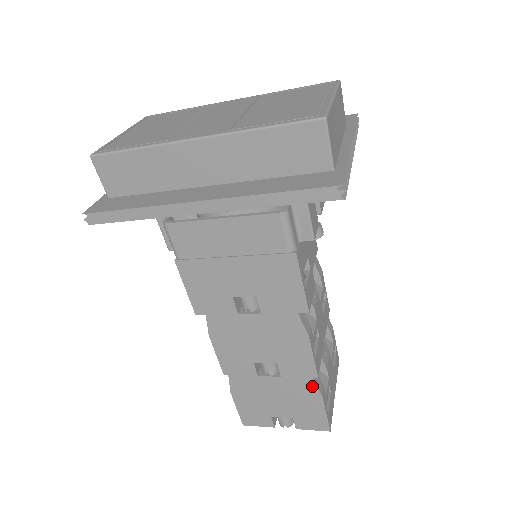
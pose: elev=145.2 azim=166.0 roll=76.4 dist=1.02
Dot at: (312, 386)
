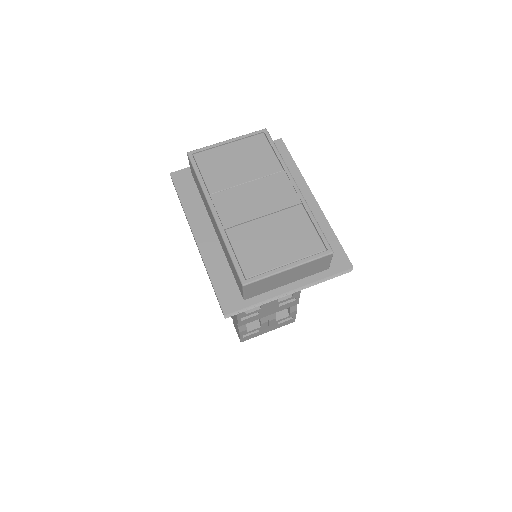
Dot at: (237, 325)
